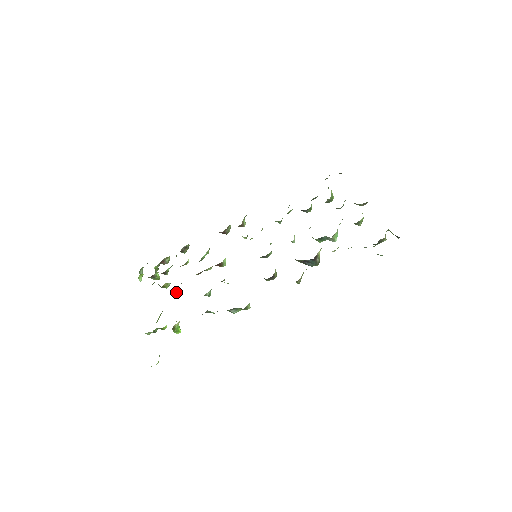
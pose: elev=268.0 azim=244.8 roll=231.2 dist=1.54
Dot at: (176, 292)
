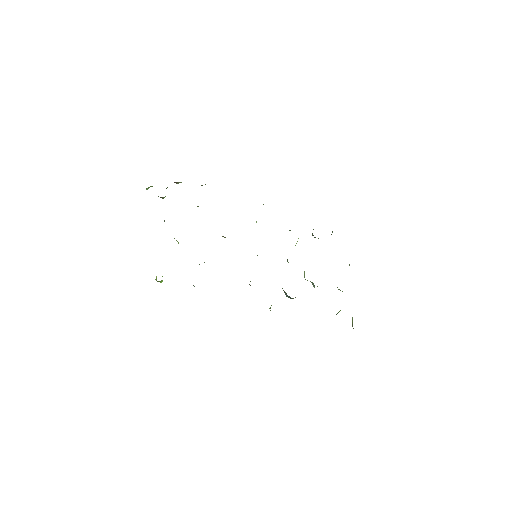
Dot at: occluded
